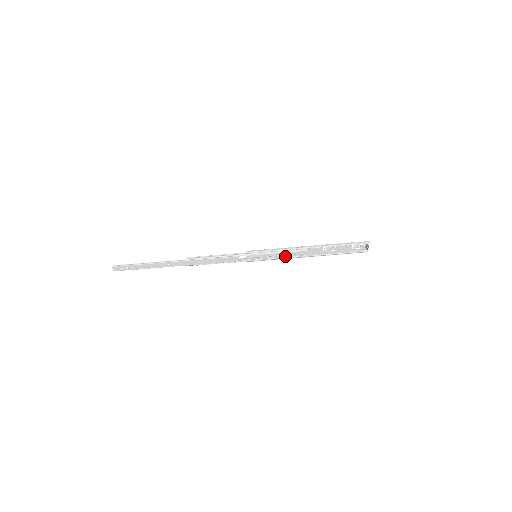
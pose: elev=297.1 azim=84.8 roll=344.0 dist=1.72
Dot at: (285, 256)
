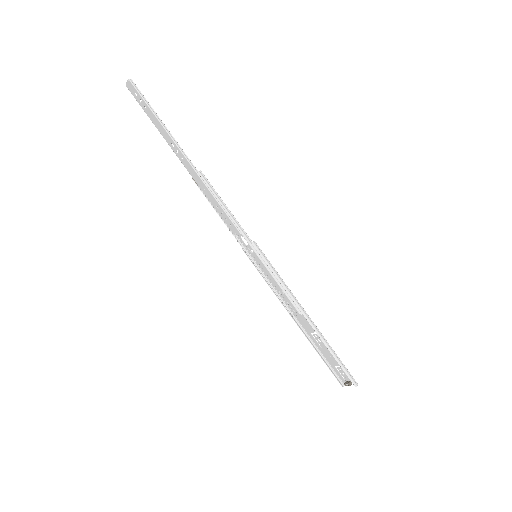
Dot at: (278, 291)
